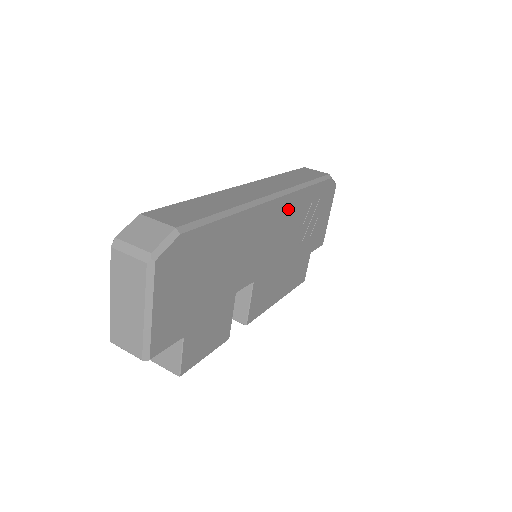
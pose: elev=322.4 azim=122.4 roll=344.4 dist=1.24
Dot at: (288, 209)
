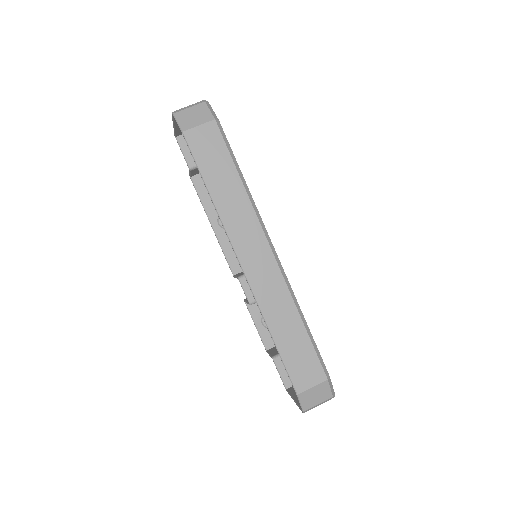
Dot at: occluded
